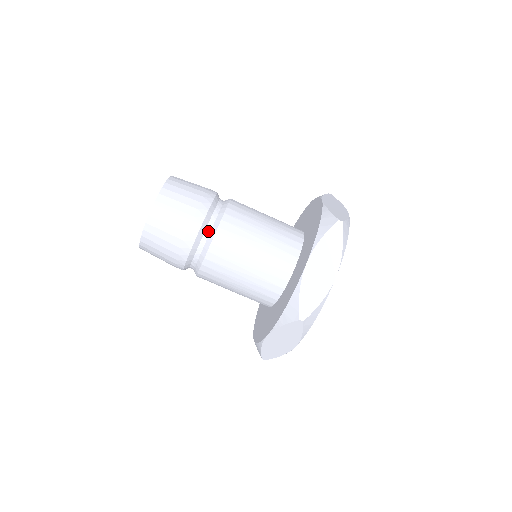
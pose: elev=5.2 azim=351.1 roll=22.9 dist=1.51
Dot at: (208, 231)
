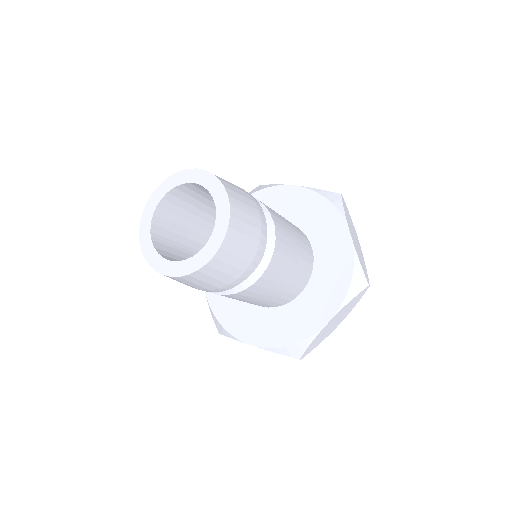
Dot at: occluded
